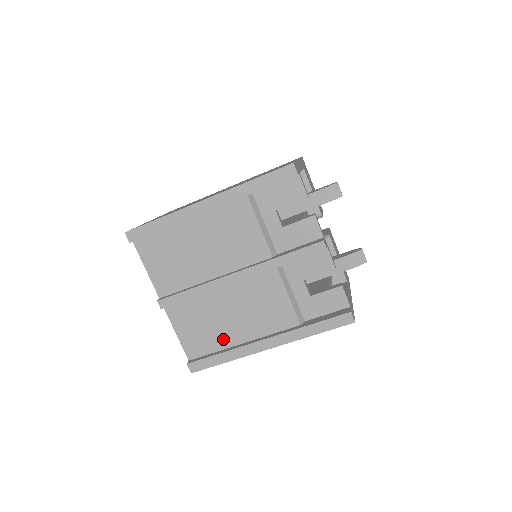
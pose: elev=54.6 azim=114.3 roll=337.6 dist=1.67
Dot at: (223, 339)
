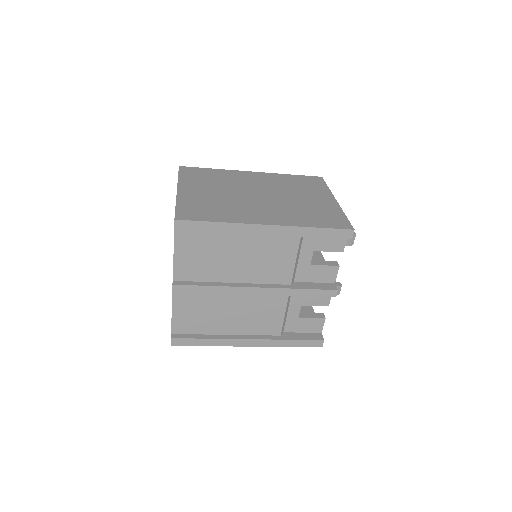
Dot at: (212, 327)
